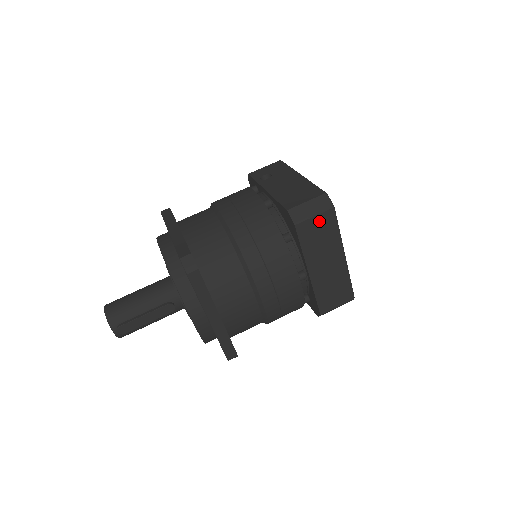
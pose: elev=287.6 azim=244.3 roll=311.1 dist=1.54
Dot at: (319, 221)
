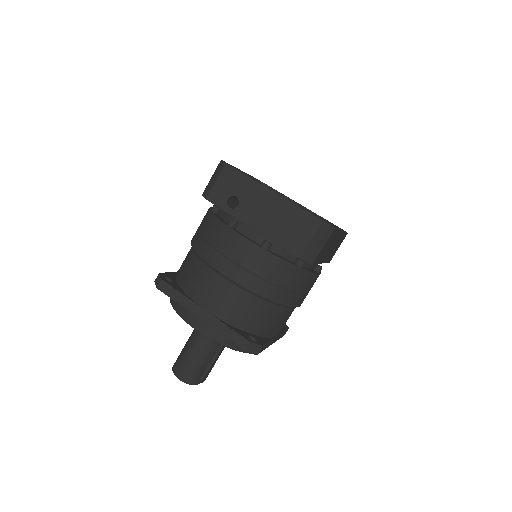
Dot at: (326, 244)
